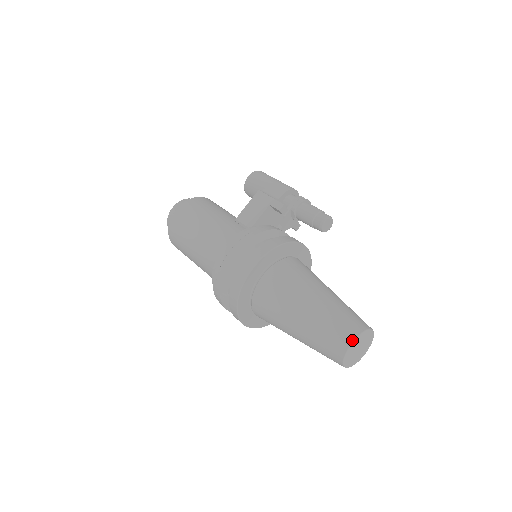
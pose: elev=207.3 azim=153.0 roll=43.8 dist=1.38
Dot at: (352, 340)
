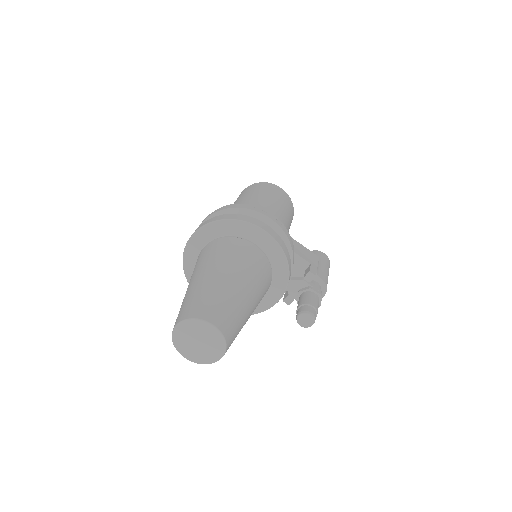
Dot at: (216, 324)
